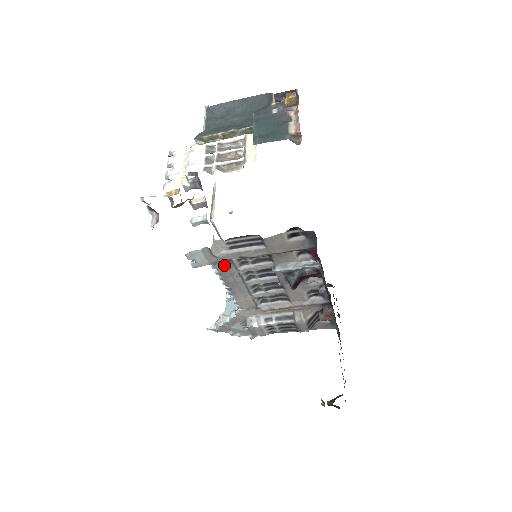
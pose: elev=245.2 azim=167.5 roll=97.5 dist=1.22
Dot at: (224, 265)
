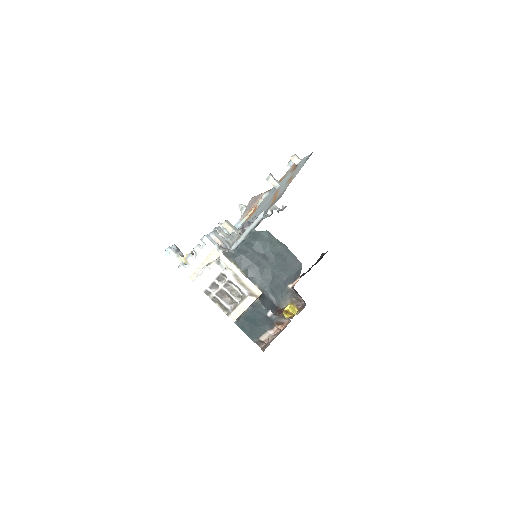
Dot at: occluded
